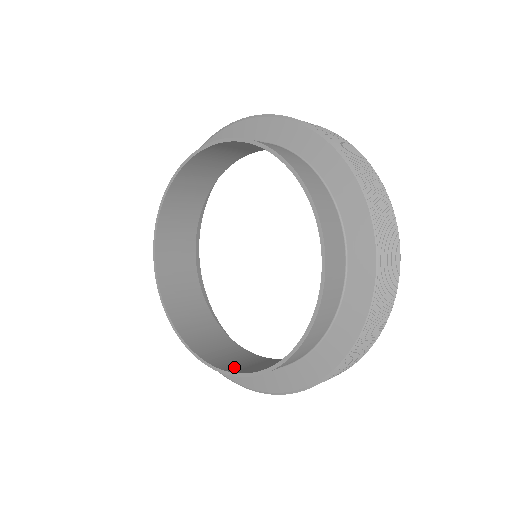
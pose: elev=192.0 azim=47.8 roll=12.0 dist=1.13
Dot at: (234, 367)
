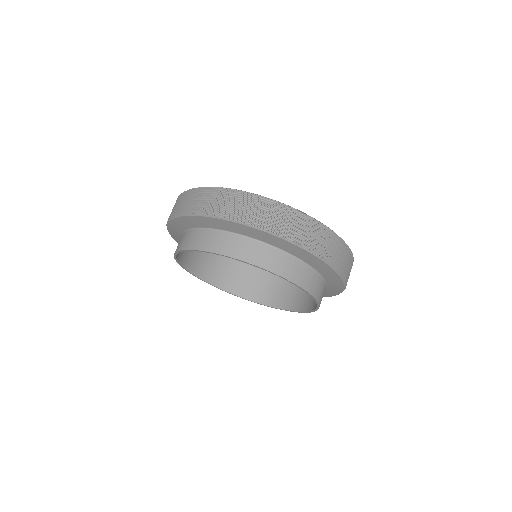
Dot at: (297, 304)
